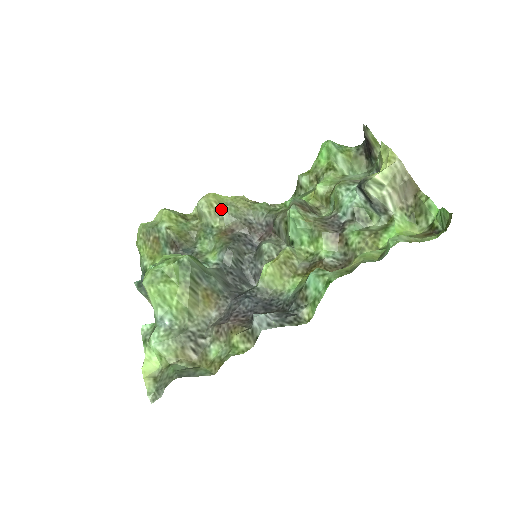
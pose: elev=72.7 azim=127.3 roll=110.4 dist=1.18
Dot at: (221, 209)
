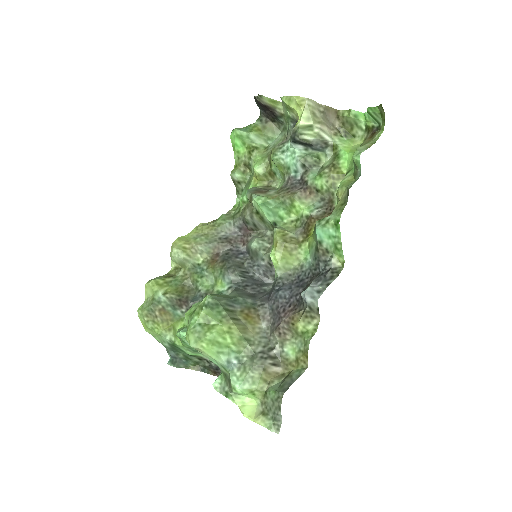
Dot at: (195, 245)
